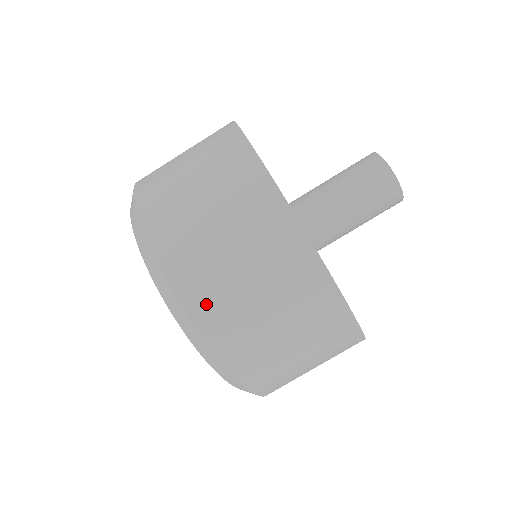
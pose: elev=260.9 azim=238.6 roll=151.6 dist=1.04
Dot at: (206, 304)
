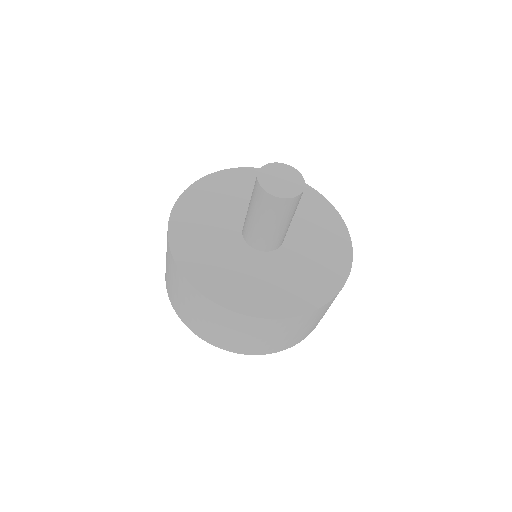
Dot at: (298, 340)
